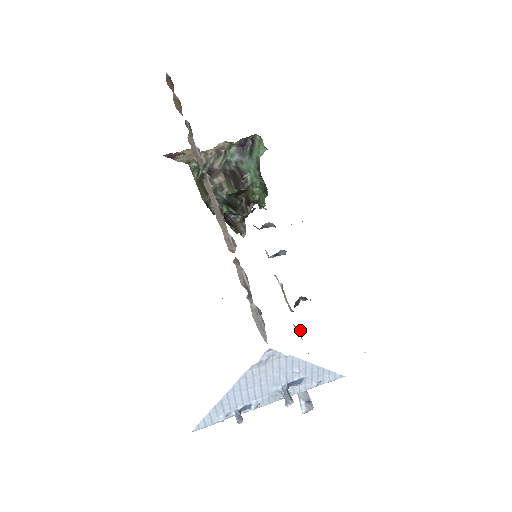
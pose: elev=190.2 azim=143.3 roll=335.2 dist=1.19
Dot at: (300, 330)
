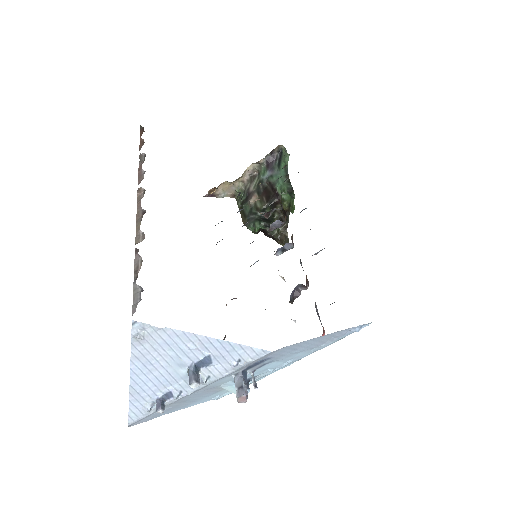
Dot at: (294, 321)
